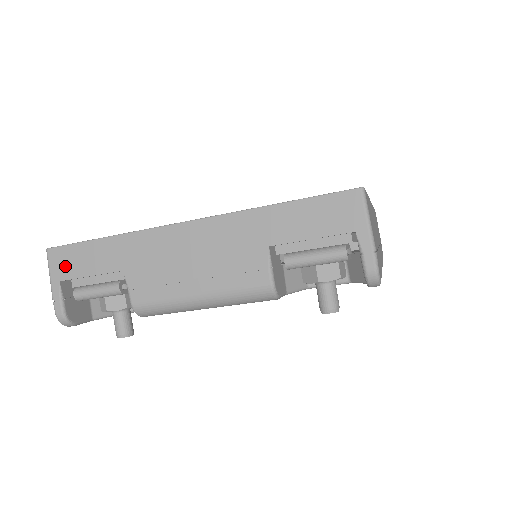
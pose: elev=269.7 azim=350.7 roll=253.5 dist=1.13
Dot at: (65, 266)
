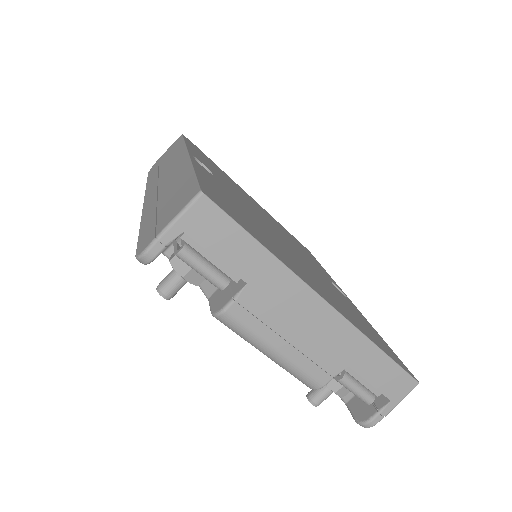
Dot at: (204, 226)
